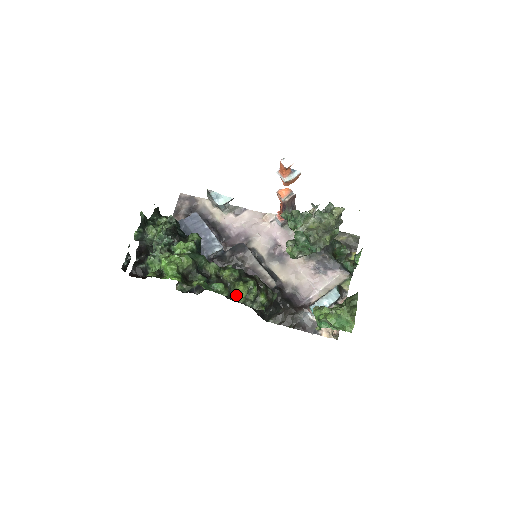
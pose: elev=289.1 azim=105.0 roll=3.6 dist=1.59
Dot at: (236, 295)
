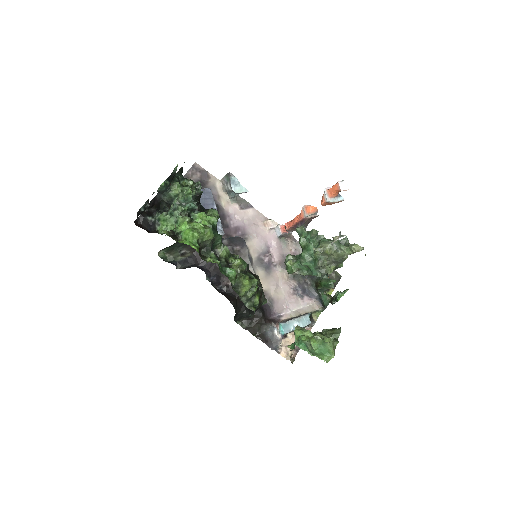
Dot at: (239, 287)
